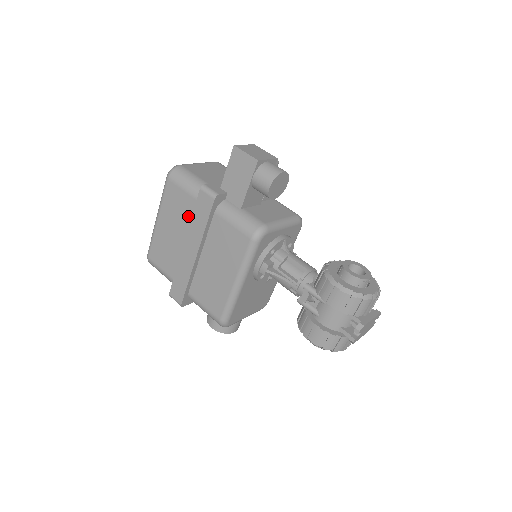
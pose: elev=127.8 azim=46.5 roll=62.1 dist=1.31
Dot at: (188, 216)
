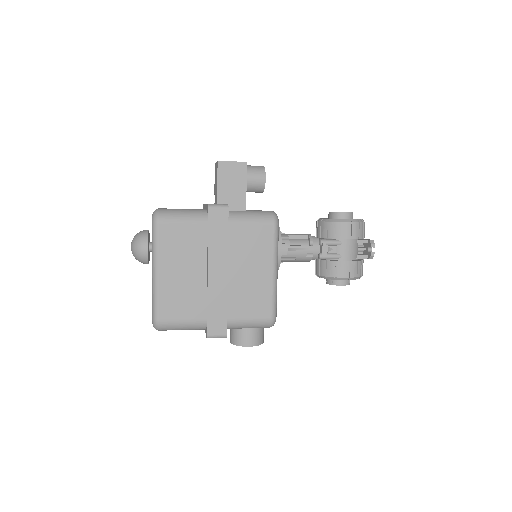
Dot at: (198, 244)
